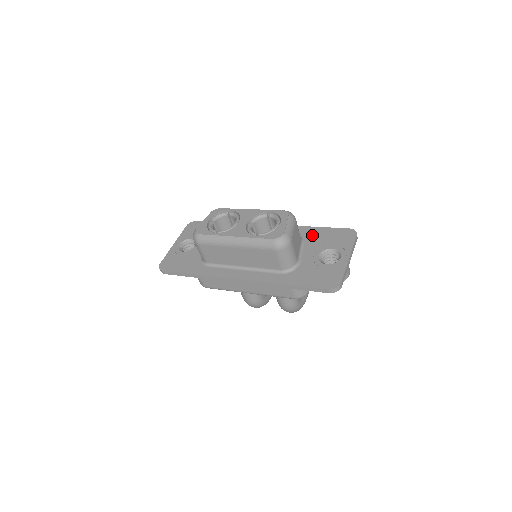
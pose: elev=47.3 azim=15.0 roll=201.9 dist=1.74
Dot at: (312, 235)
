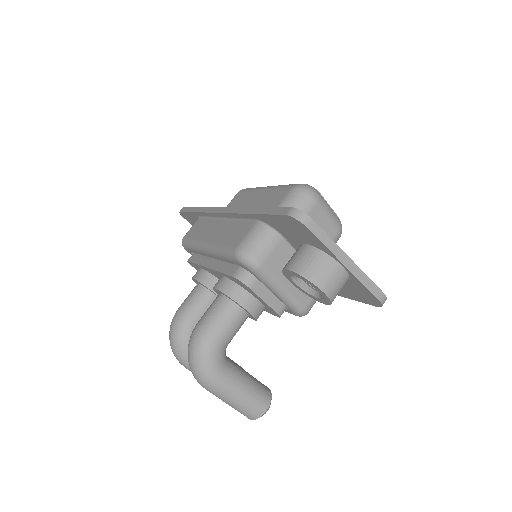
Dot at: occluded
